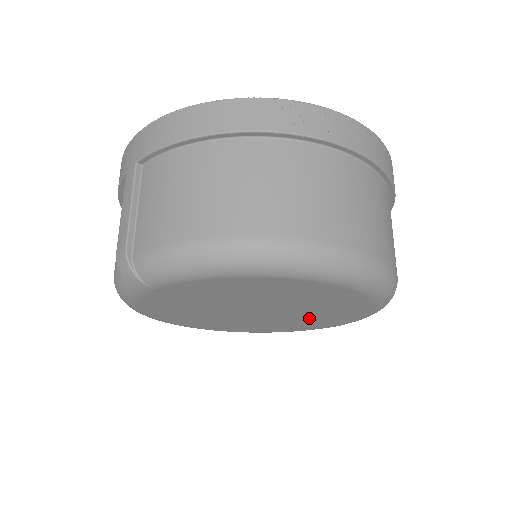
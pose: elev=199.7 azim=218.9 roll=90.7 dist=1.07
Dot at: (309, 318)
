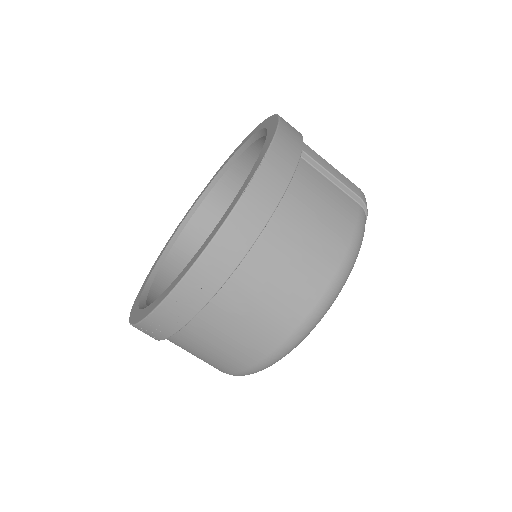
Dot at: occluded
